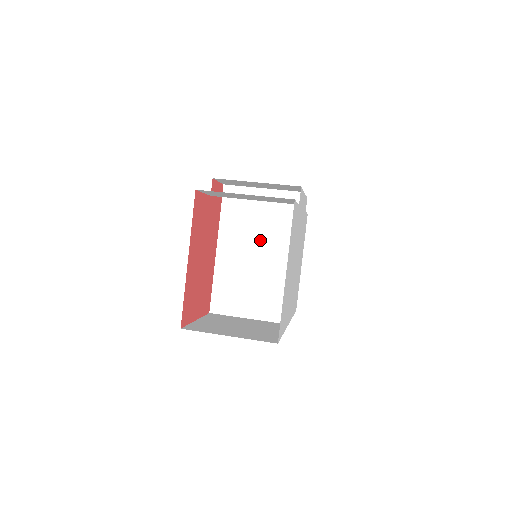
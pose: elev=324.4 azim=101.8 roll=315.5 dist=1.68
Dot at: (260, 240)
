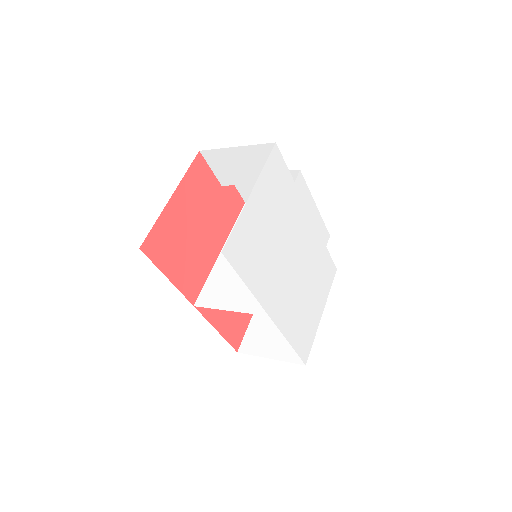
Dot at: occluded
